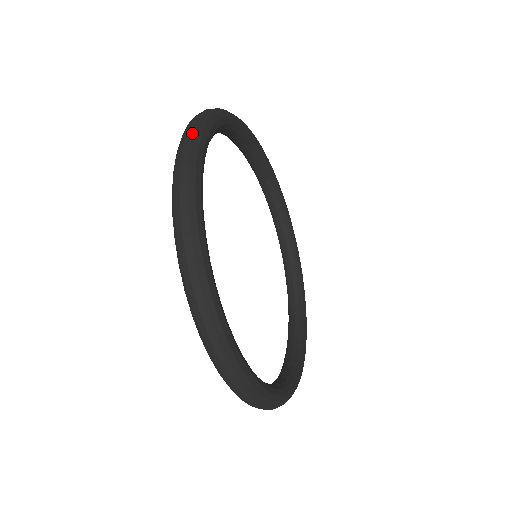
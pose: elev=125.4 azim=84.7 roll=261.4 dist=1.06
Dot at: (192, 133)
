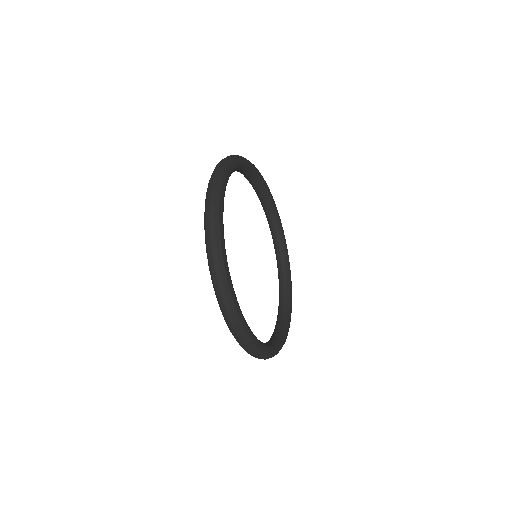
Dot at: occluded
